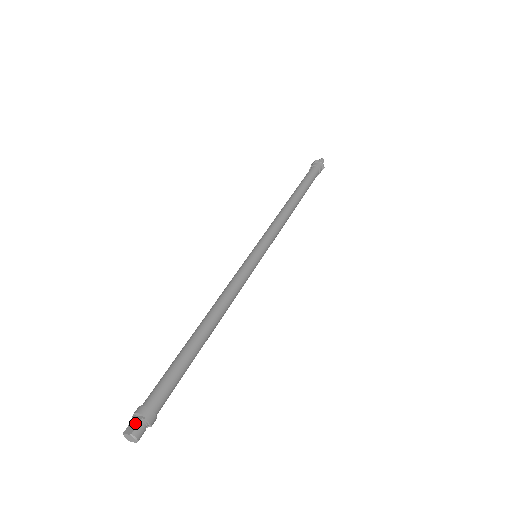
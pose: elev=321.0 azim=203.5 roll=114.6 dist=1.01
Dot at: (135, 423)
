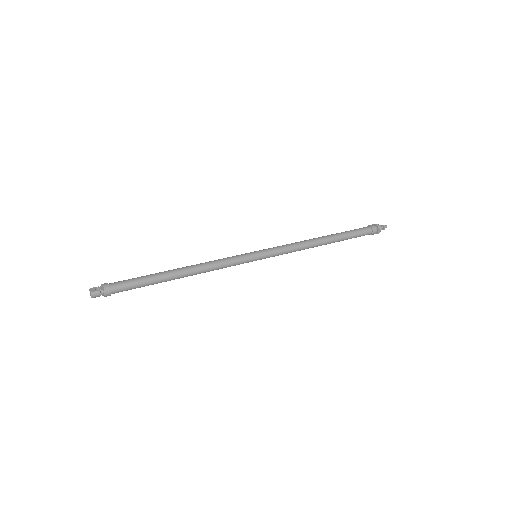
Dot at: (99, 289)
